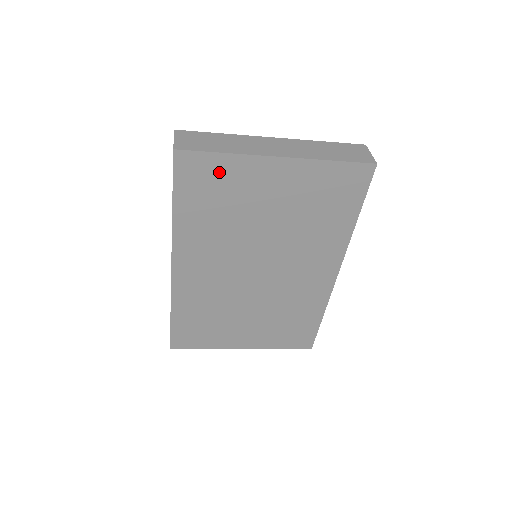
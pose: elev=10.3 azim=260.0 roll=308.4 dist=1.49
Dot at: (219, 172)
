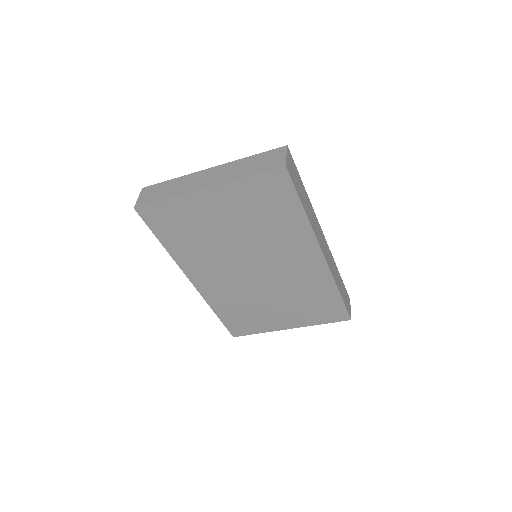
Dot at: (172, 212)
